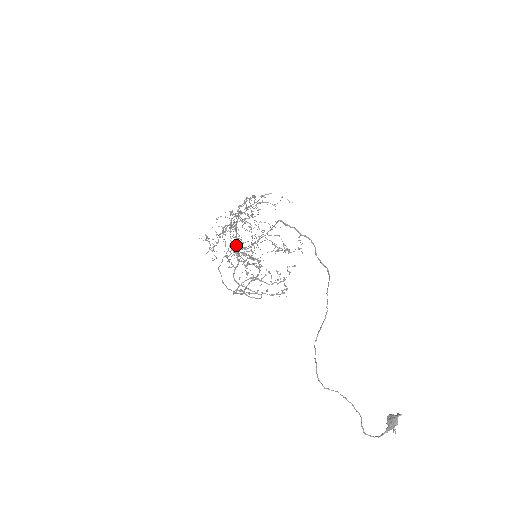
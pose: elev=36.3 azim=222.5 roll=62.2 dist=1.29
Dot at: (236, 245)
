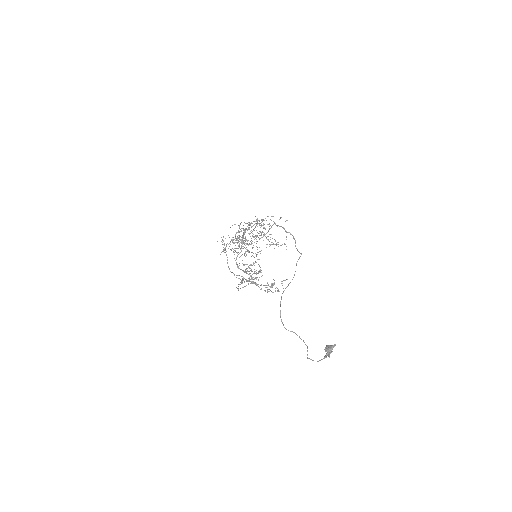
Dot at: (242, 240)
